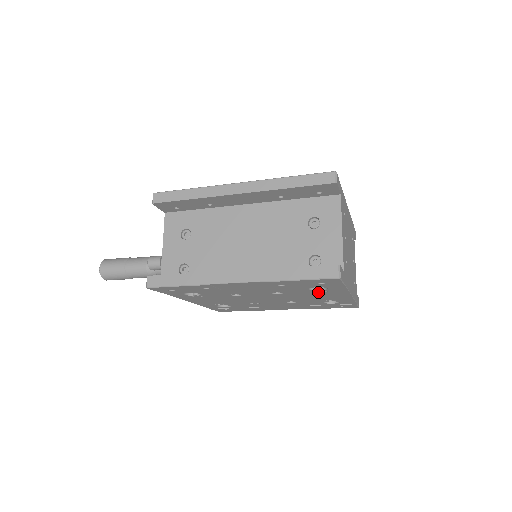
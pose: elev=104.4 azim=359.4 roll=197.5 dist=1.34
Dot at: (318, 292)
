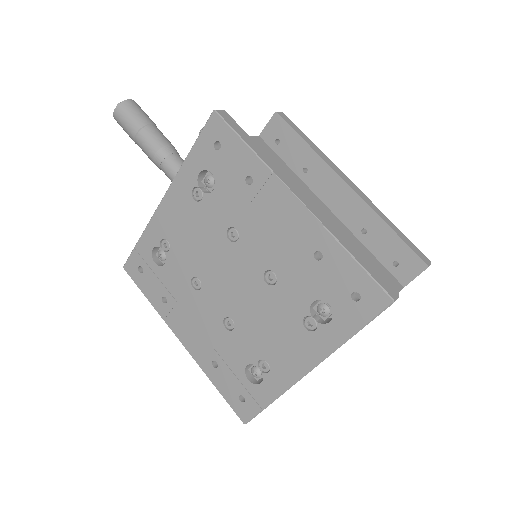
Dot at: (302, 323)
